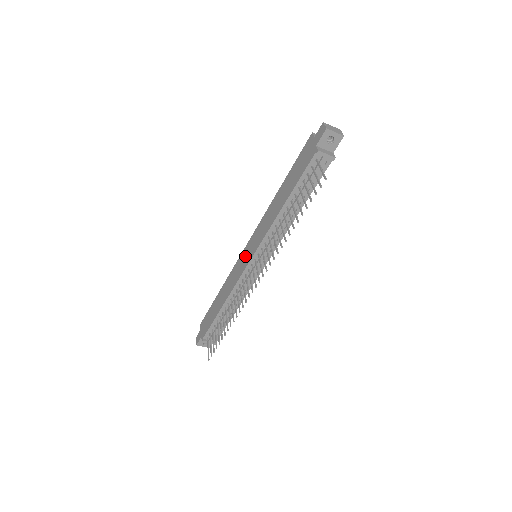
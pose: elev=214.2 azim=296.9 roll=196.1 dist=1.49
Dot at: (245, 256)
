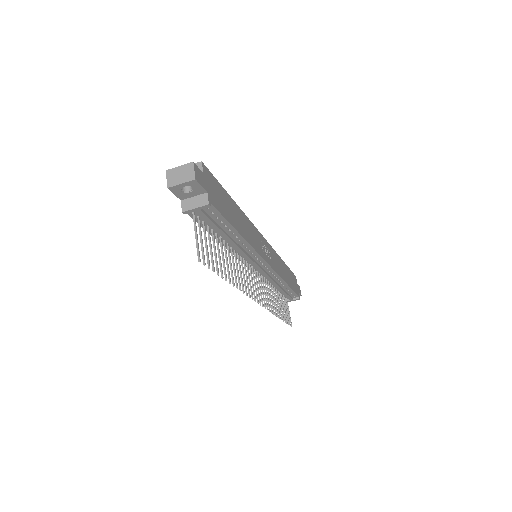
Dot at: occluded
